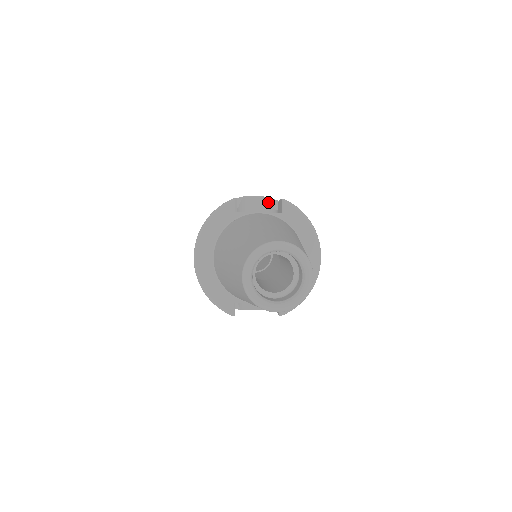
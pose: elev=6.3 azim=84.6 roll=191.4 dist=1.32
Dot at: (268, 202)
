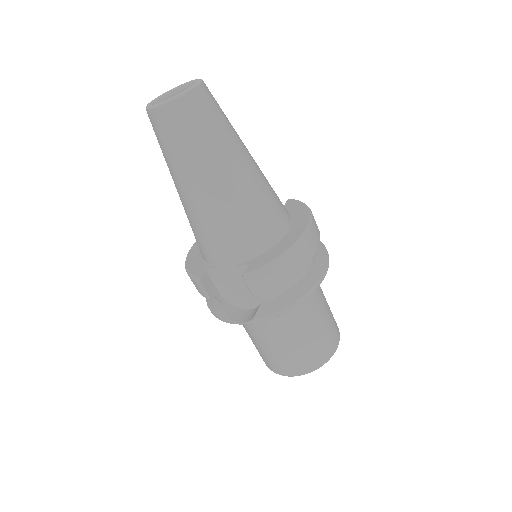
Dot at: occluded
